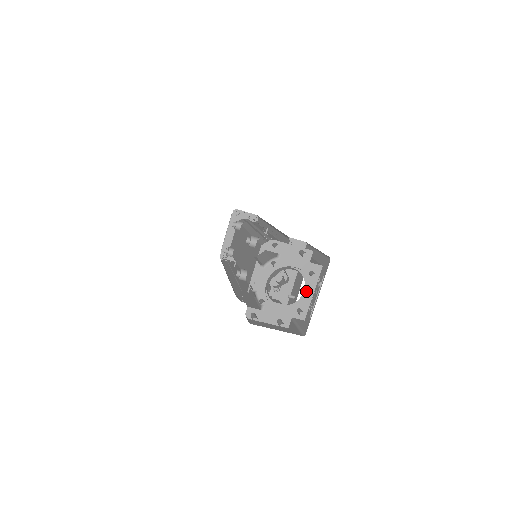
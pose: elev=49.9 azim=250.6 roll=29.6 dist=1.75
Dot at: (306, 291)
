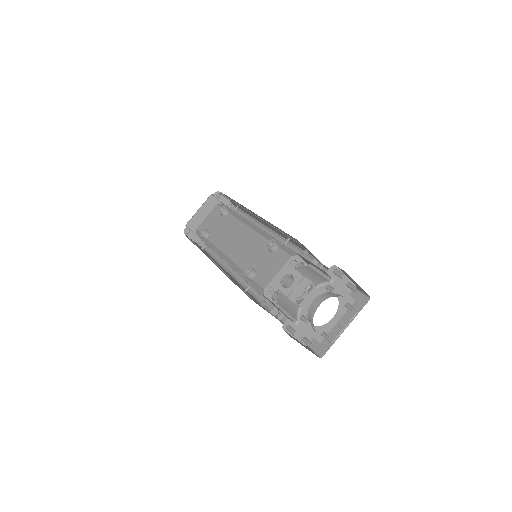
Dot at: (334, 318)
